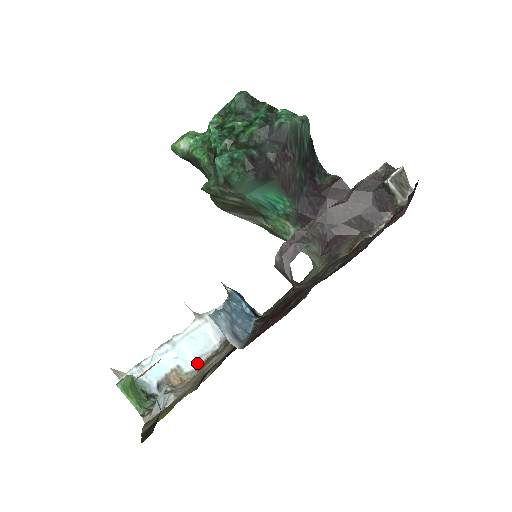
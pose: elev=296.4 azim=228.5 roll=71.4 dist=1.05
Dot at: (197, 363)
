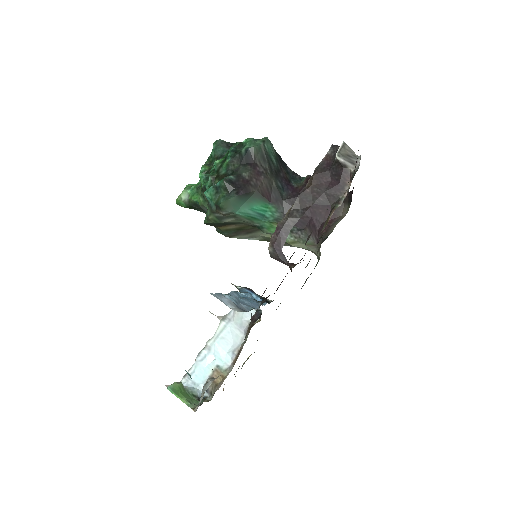
Dot at: (232, 359)
